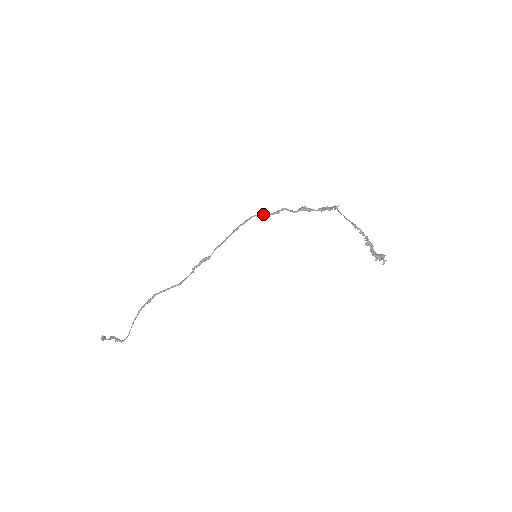
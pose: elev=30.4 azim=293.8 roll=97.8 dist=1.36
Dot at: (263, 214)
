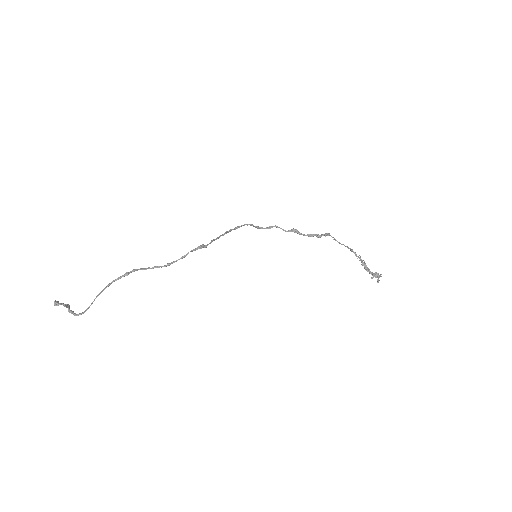
Dot at: (255, 226)
